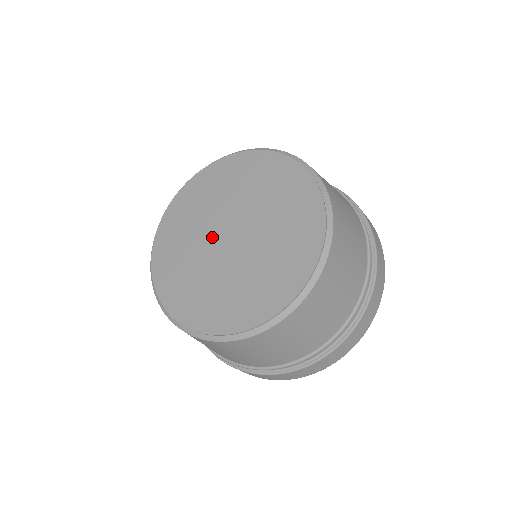
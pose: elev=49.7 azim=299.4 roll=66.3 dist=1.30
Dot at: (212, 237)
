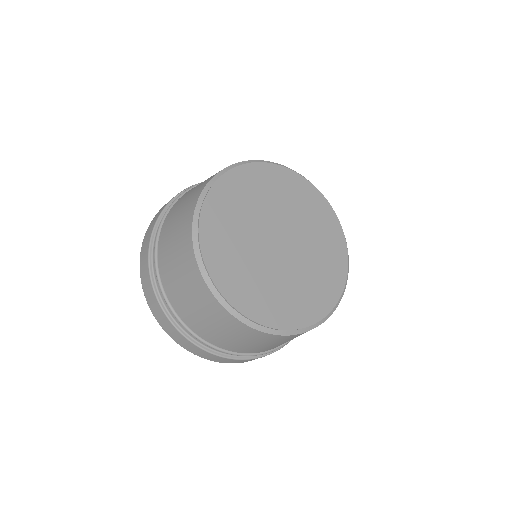
Dot at: (264, 233)
